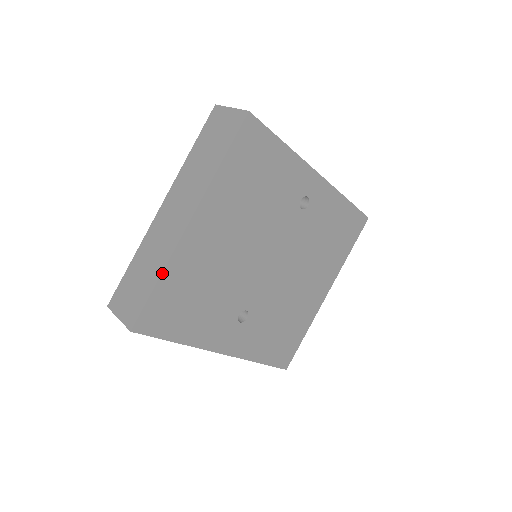
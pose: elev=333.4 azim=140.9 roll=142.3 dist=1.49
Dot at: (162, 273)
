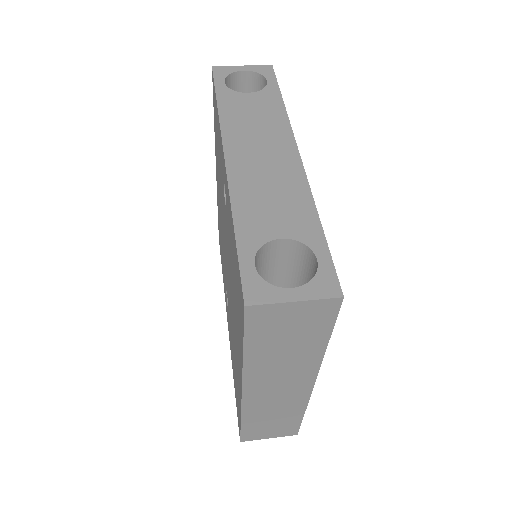
Dot at: occluded
